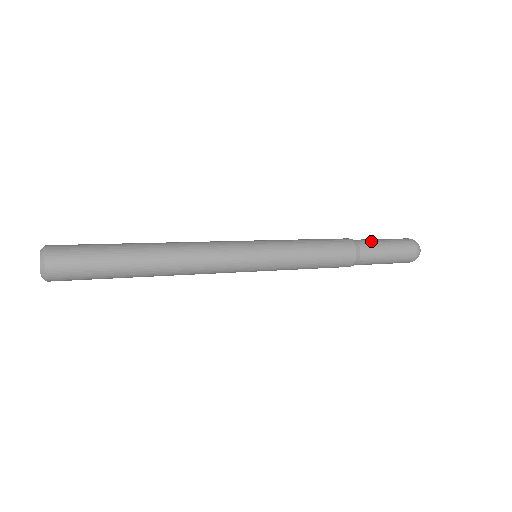
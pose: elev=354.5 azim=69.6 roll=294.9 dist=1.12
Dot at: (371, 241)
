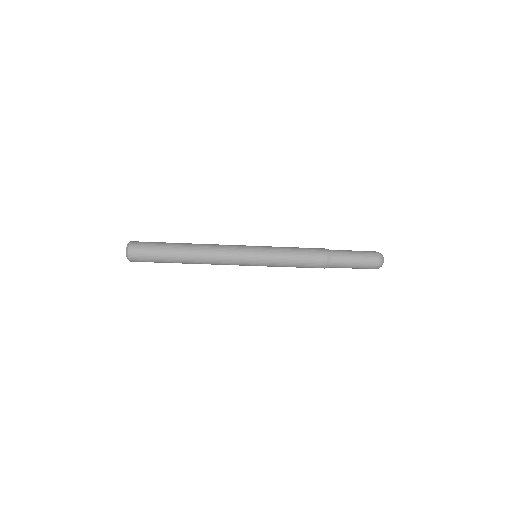
Dot at: (342, 251)
